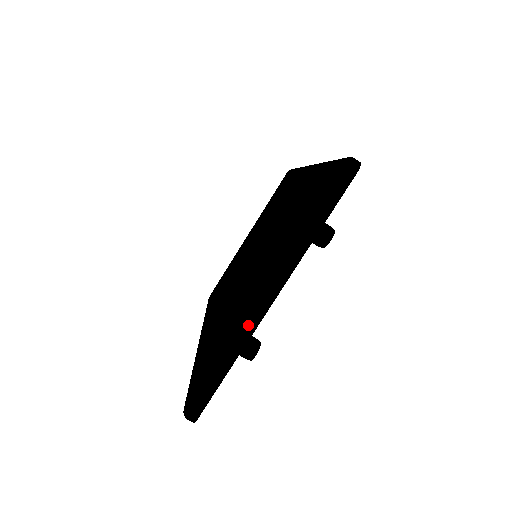
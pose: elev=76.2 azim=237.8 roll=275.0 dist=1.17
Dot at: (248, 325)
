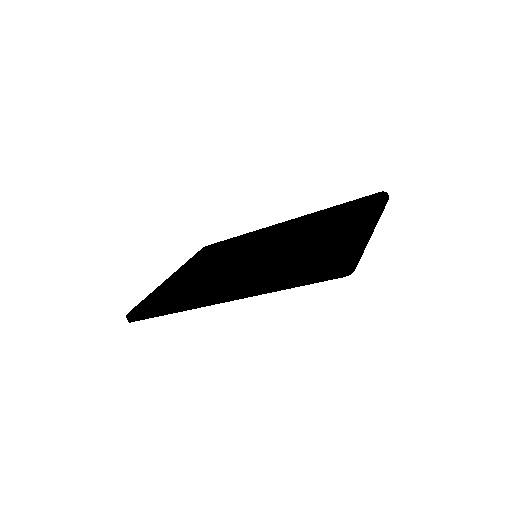
Dot at: (368, 233)
